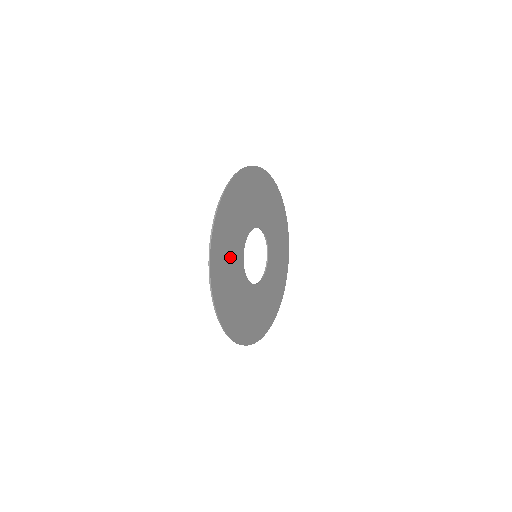
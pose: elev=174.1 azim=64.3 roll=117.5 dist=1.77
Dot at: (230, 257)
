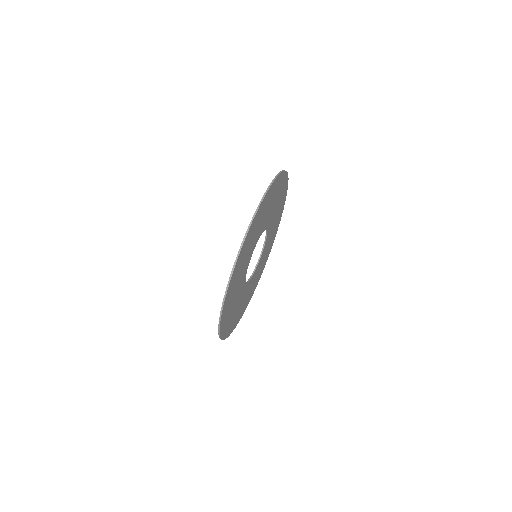
Dot at: (242, 267)
